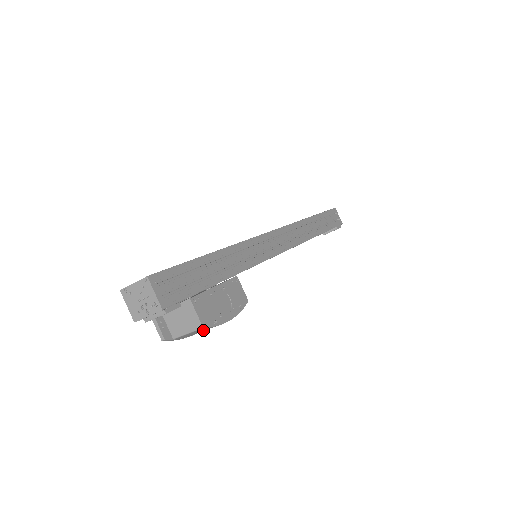
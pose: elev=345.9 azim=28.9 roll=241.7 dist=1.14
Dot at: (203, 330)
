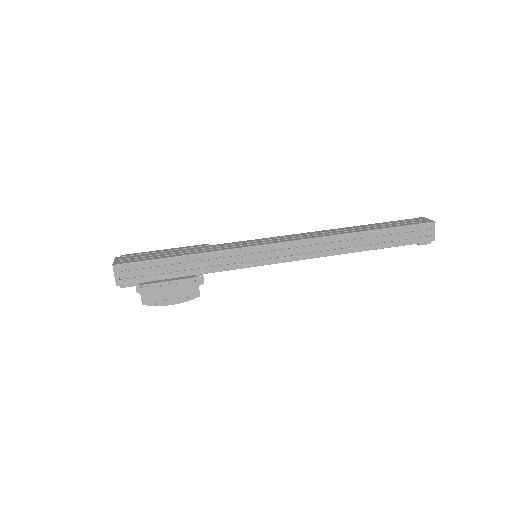
Dot at: occluded
